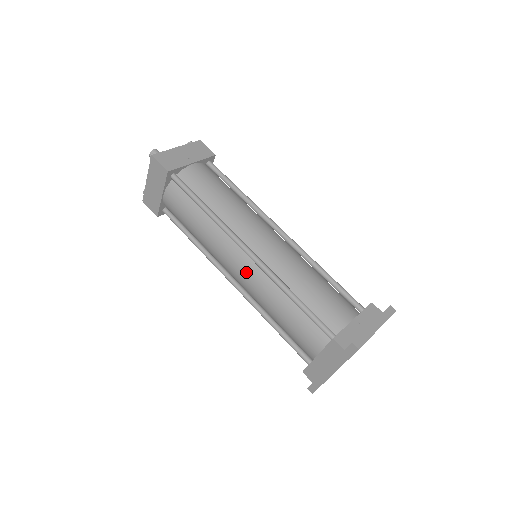
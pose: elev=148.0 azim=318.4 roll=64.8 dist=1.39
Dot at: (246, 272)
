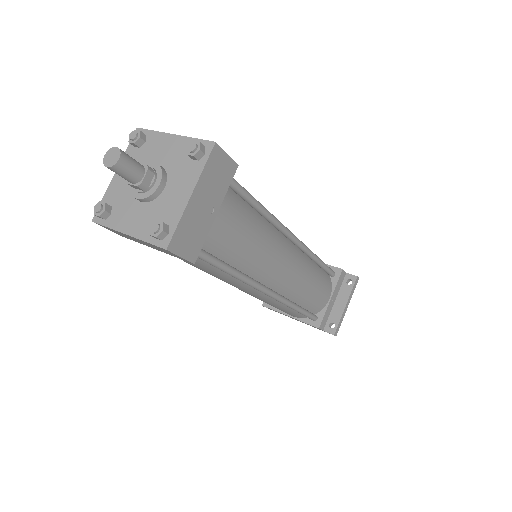
Dot at: (256, 296)
